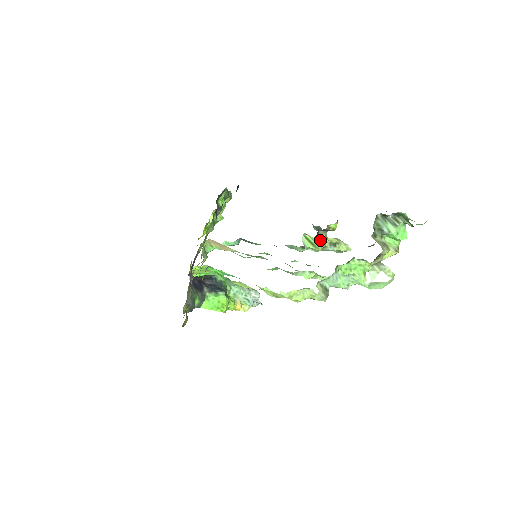
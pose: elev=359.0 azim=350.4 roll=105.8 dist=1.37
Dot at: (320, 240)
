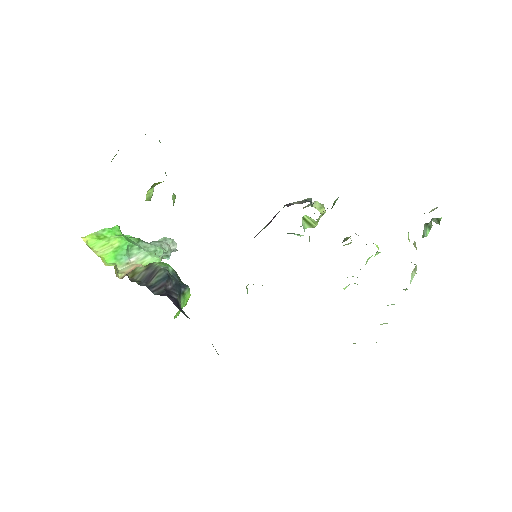
Dot at: occluded
